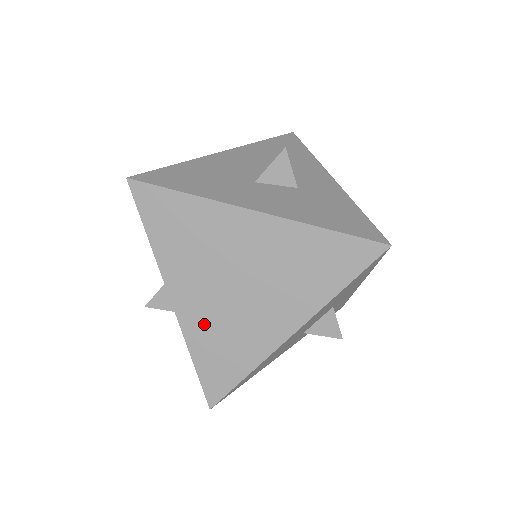
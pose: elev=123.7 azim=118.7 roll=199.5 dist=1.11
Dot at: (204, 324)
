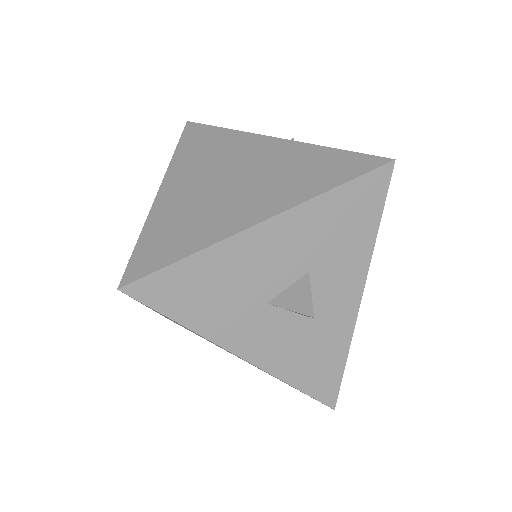
Dot at: occluded
